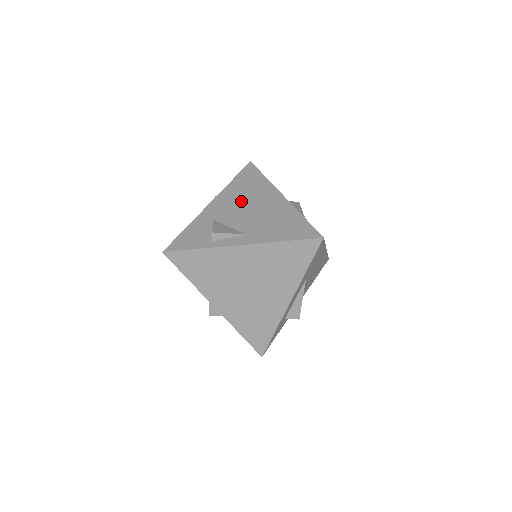
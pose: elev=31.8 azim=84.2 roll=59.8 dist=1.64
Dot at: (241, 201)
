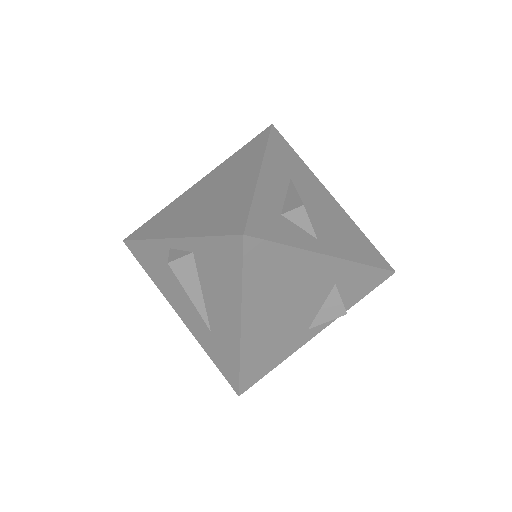
Dot at: occluded
